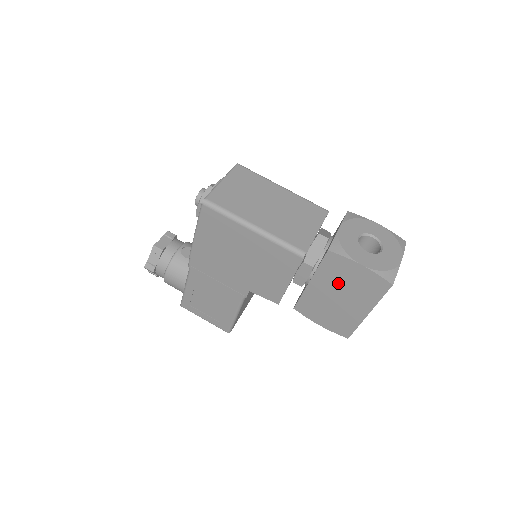
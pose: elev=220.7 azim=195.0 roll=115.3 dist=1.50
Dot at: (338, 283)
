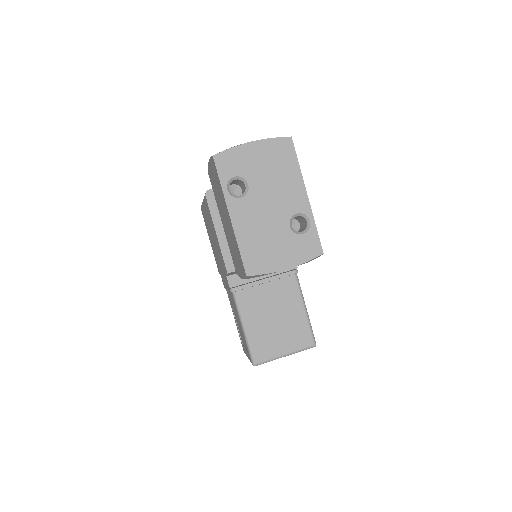
Dot at: (219, 201)
